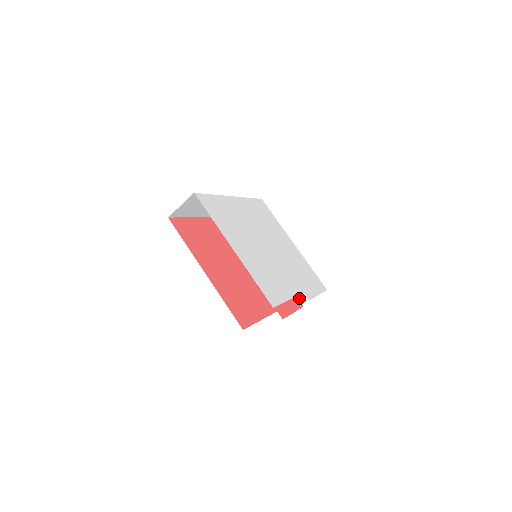
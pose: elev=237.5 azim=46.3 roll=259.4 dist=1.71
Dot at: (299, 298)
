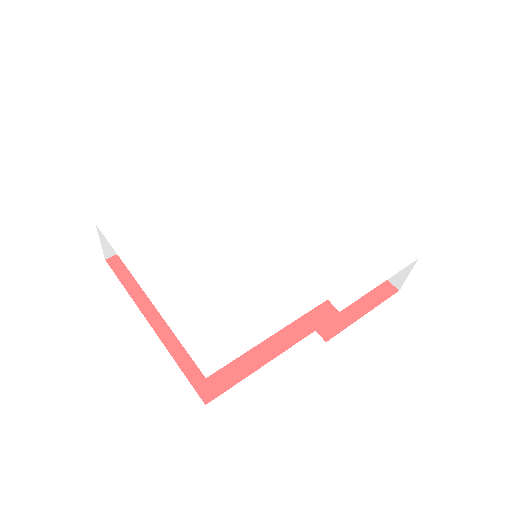
Dot at: occluded
